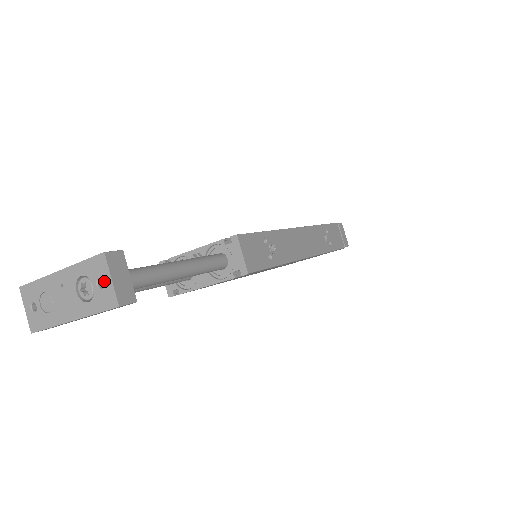
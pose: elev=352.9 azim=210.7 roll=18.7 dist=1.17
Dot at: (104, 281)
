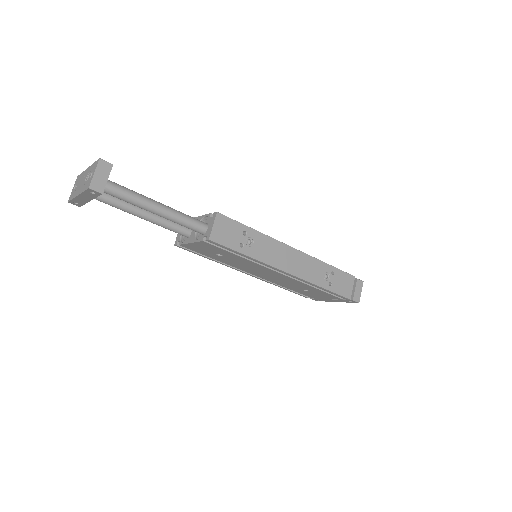
Dot at: (92, 174)
